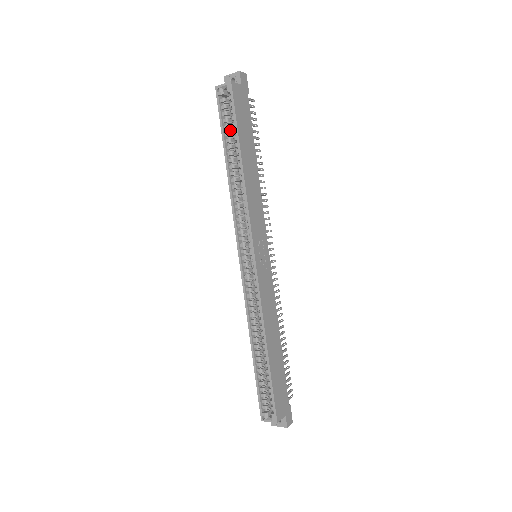
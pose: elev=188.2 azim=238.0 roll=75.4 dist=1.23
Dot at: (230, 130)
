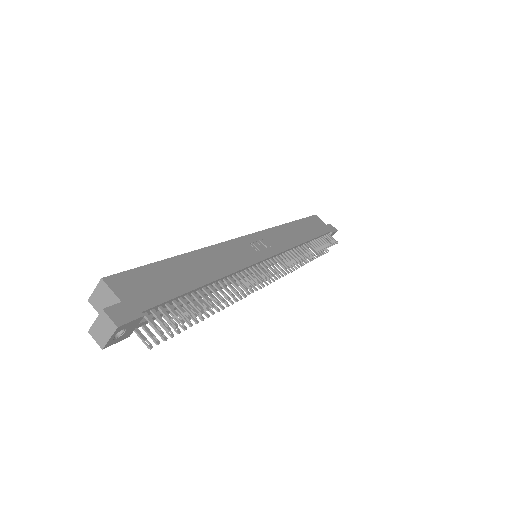
Dot at: occluded
